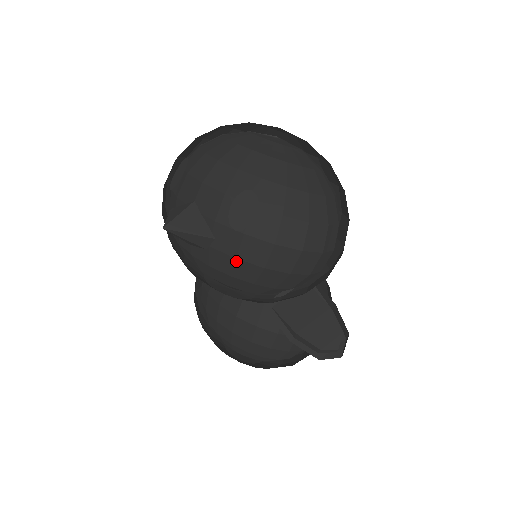
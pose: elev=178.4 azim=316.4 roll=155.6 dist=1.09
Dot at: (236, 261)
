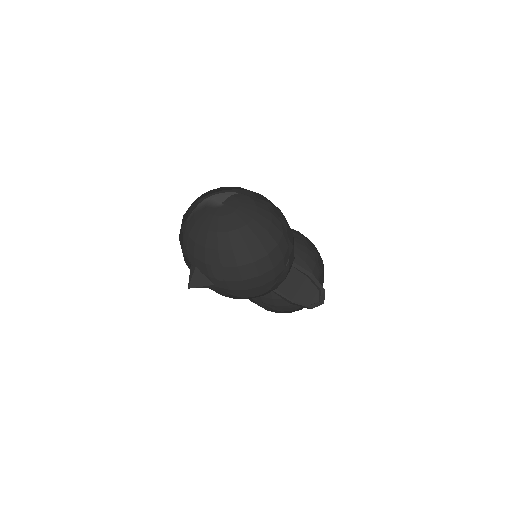
Dot at: (231, 291)
